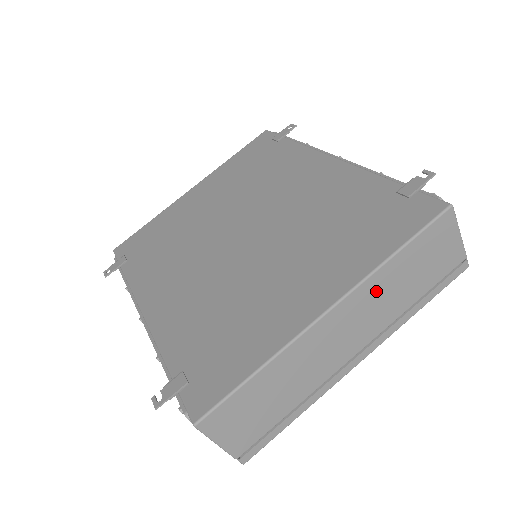
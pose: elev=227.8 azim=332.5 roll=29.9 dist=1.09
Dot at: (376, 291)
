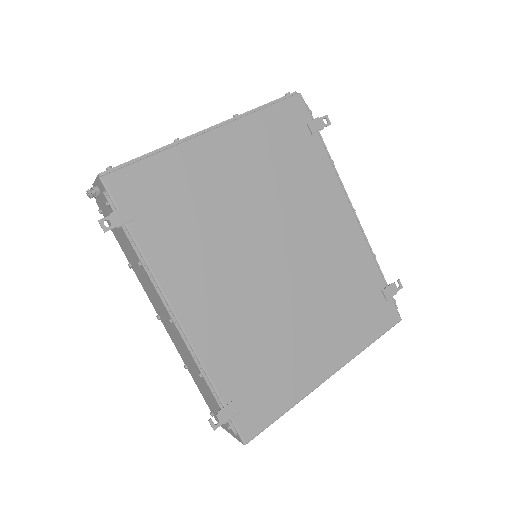
Dot at: occluded
